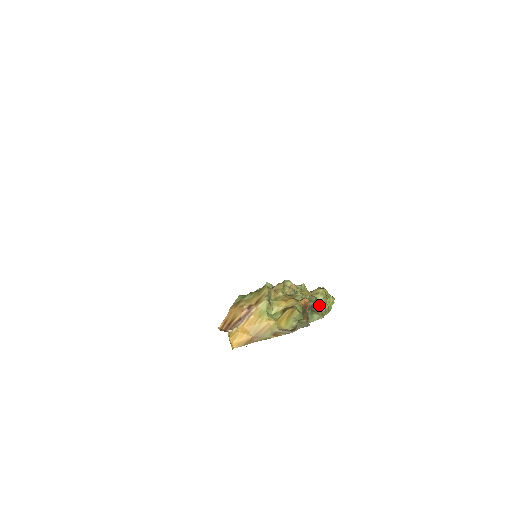
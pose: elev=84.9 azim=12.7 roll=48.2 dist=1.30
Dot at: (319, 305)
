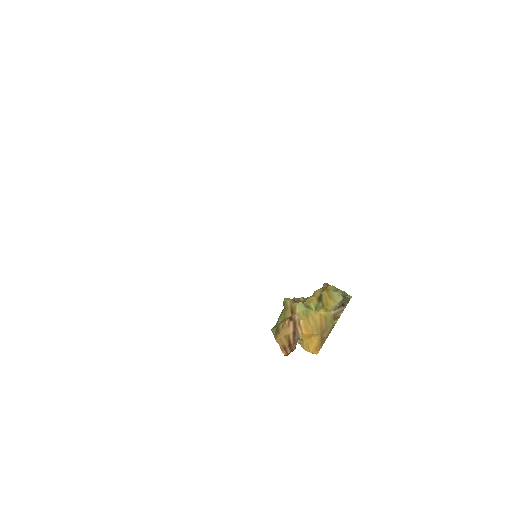
Dot at: occluded
